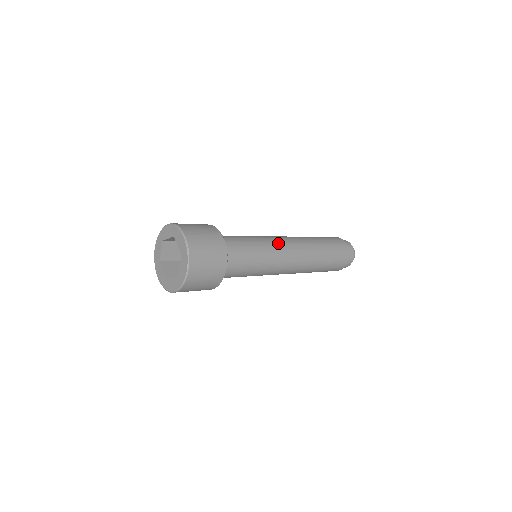
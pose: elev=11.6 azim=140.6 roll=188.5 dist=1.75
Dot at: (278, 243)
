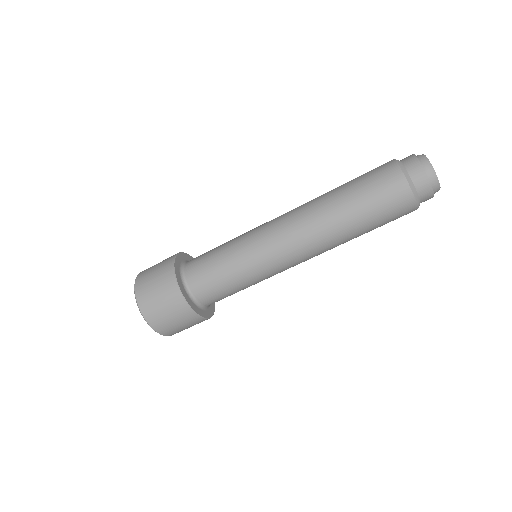
Dot at: (271, 256)
